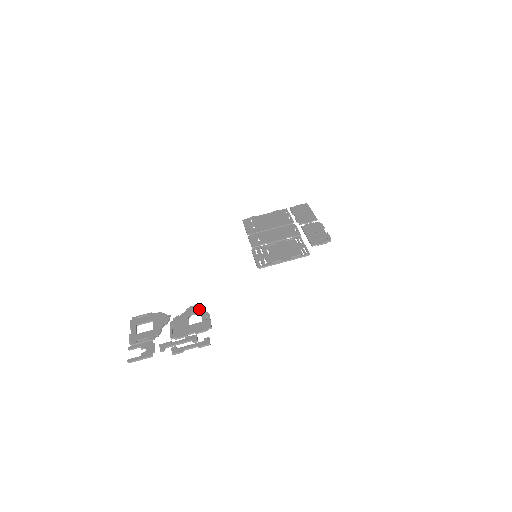
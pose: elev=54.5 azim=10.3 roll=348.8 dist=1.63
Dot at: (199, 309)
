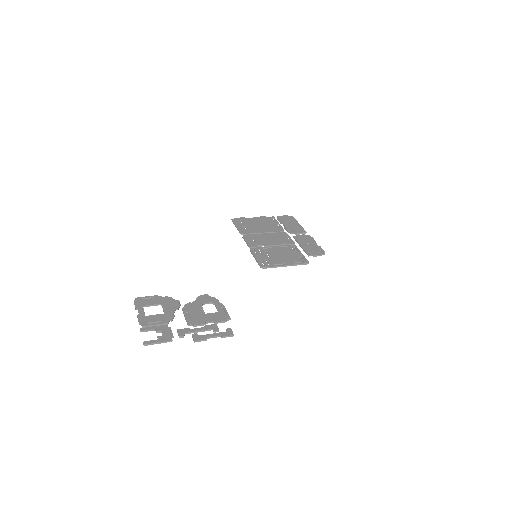
Dot at: (212, 299)
